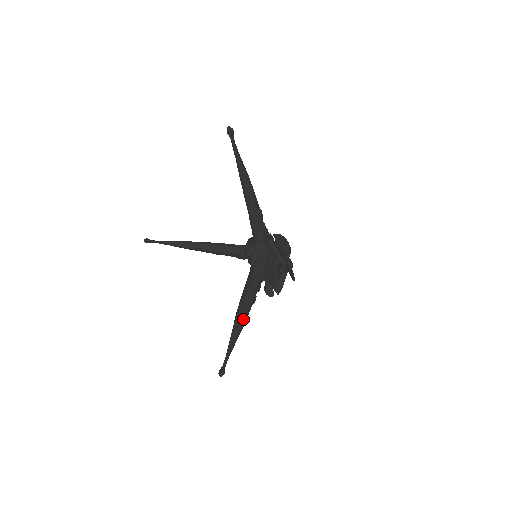
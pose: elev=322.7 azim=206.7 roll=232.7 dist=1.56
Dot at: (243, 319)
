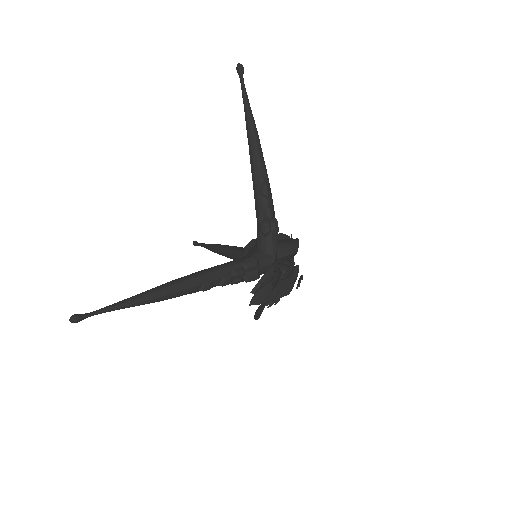
Dot at: (163, 289)
